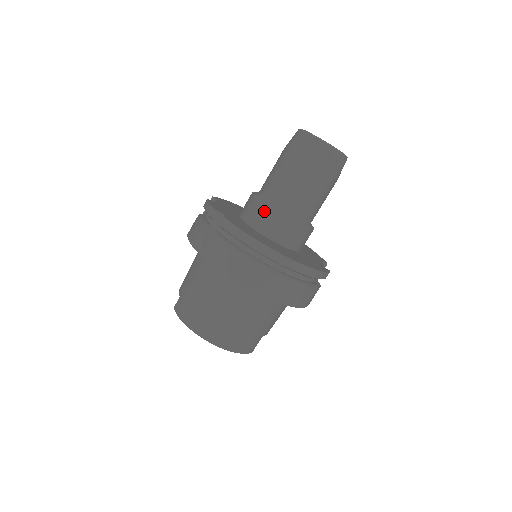
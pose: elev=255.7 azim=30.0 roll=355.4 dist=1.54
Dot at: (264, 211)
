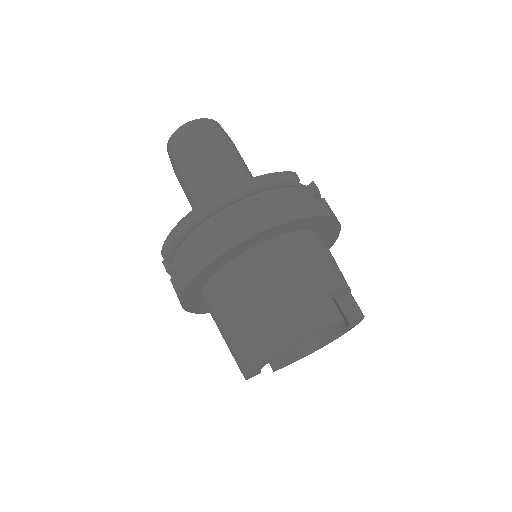
Dot at: occluded
